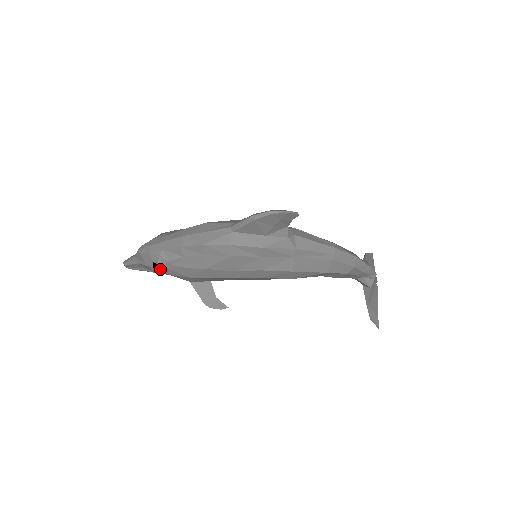
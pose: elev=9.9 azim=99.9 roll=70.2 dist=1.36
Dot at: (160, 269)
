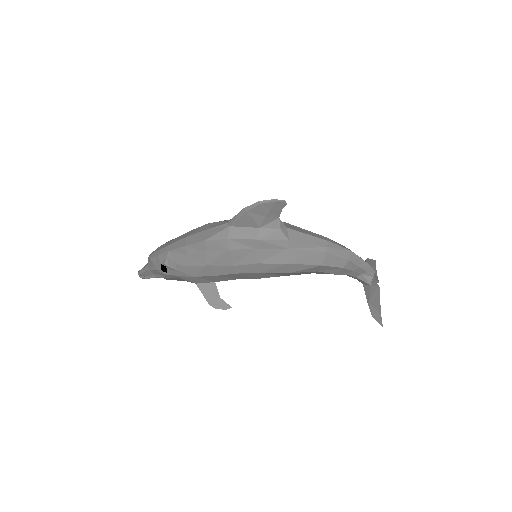
Dot at: (168, 271)
